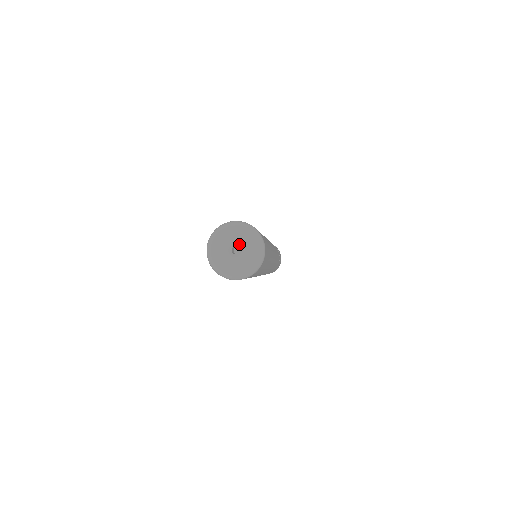
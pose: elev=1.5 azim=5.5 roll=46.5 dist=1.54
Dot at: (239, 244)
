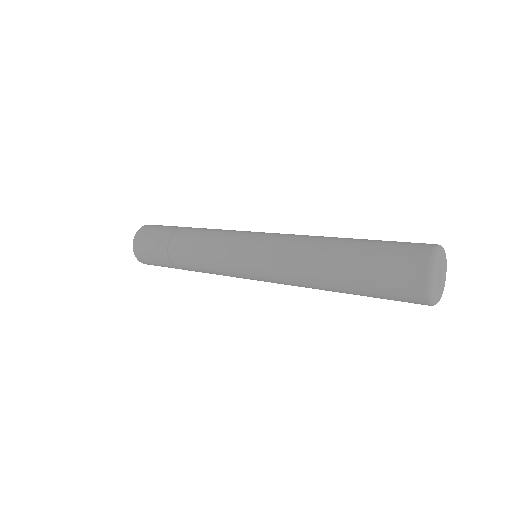
Dot at: (442, 268)
